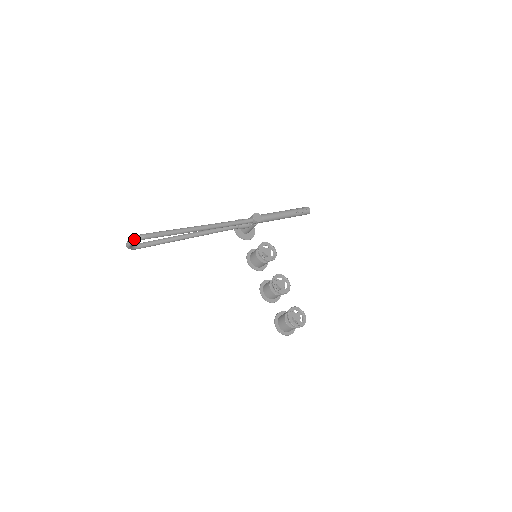
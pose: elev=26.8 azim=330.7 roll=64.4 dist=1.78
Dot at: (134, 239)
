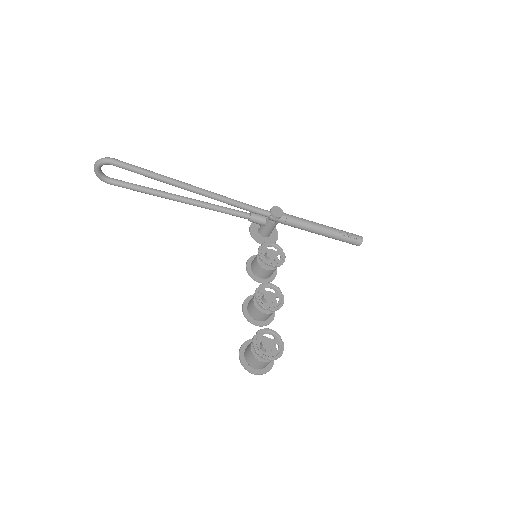
Dot at: (100, 159)
